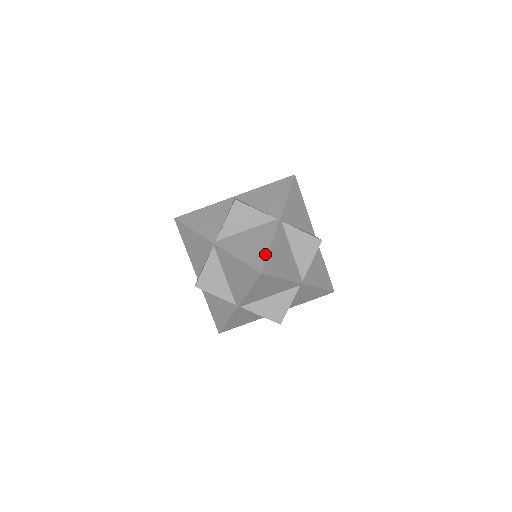
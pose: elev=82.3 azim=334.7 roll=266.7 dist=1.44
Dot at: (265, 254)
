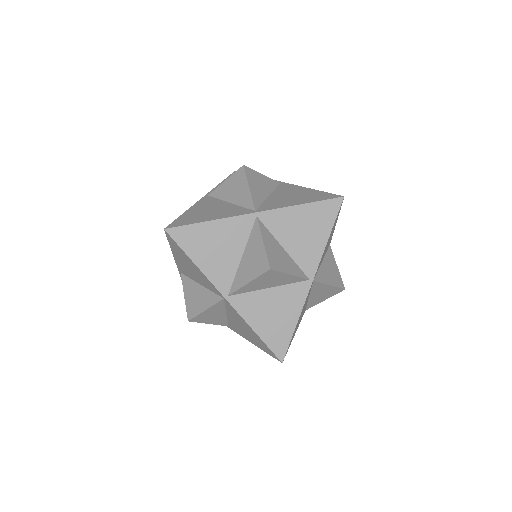
Dot at: occluded
